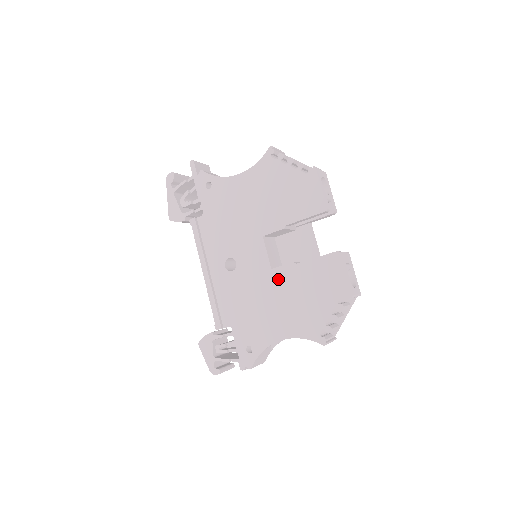
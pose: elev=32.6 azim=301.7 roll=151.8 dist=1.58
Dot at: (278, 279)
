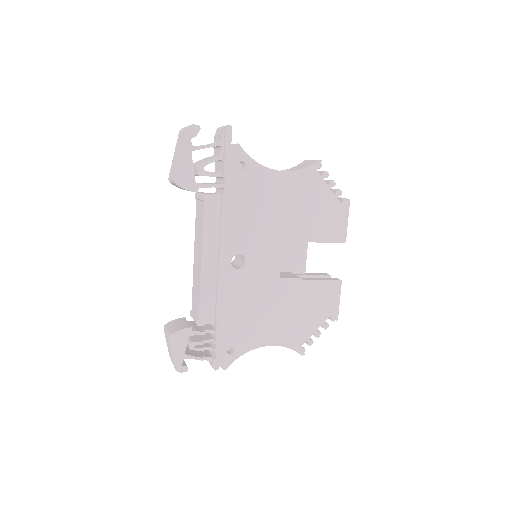
Dot at: (283, 290)
